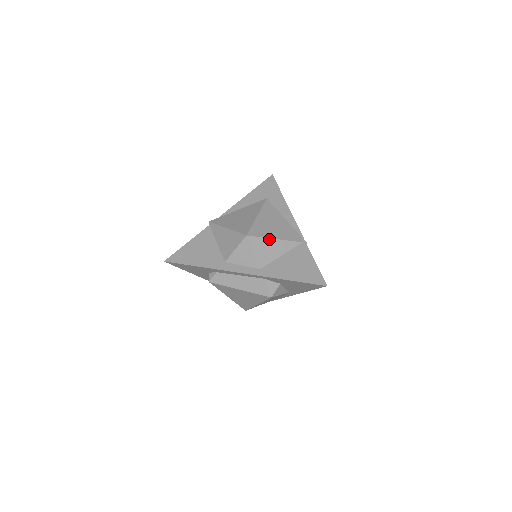
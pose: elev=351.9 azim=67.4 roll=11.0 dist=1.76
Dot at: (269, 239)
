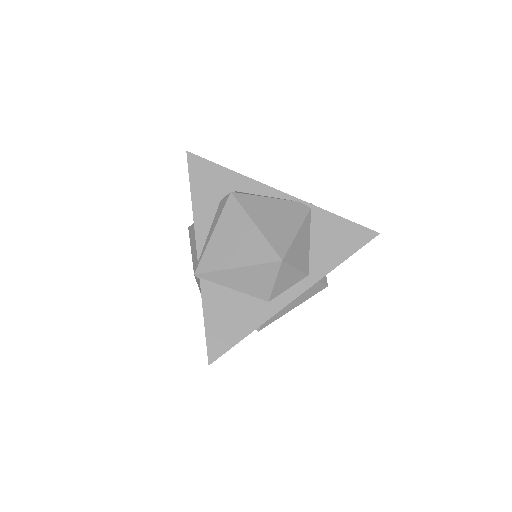
Dot at: (295, 239)
